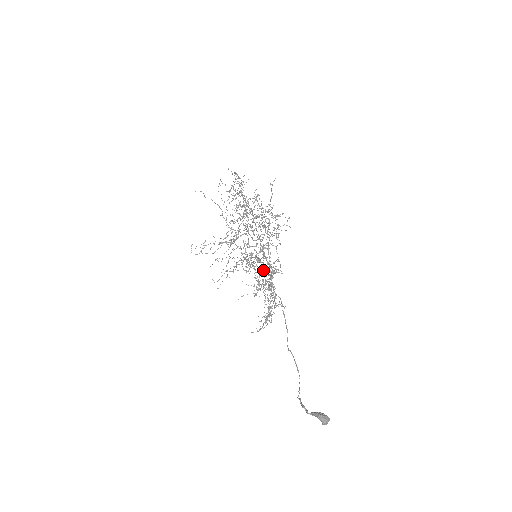
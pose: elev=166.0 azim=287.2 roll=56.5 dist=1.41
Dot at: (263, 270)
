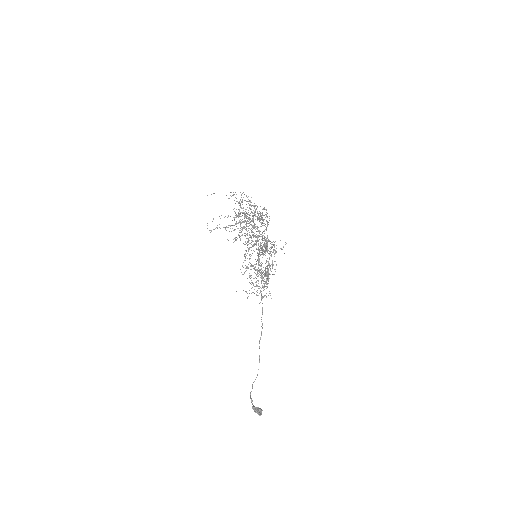
Dot at: occluded
